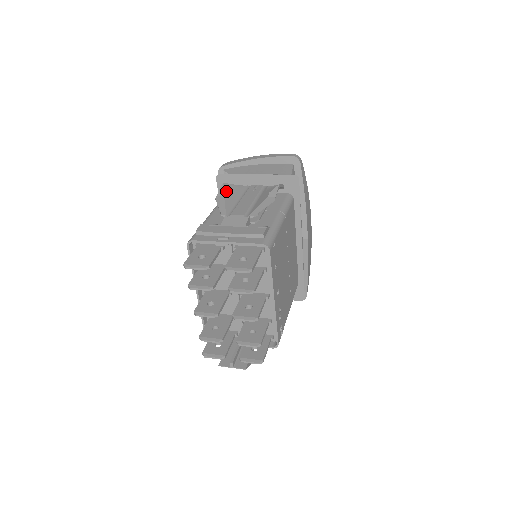
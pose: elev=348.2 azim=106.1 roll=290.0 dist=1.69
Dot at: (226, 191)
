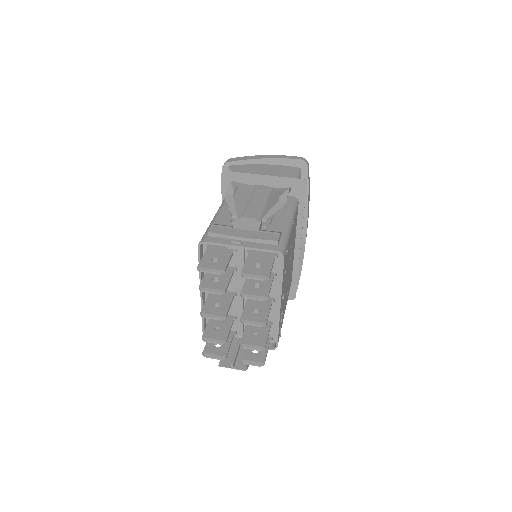
Dot at: (235, 190)
